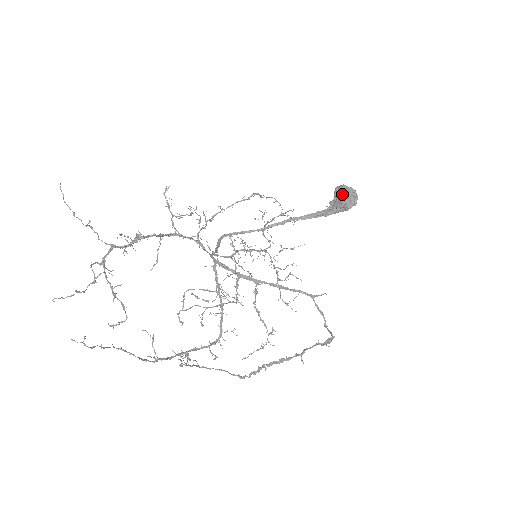
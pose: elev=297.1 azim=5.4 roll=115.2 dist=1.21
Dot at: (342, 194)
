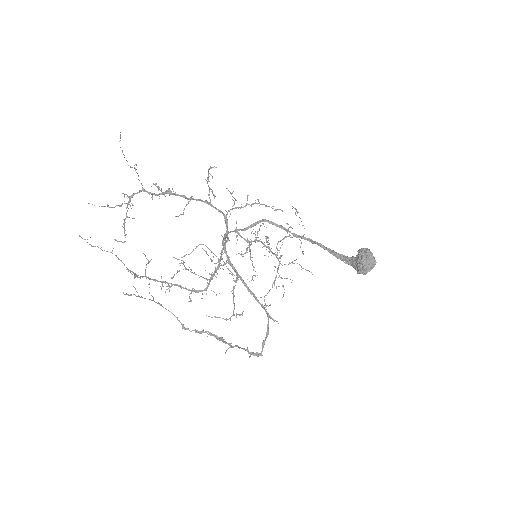
Dot at: (361, 257)
